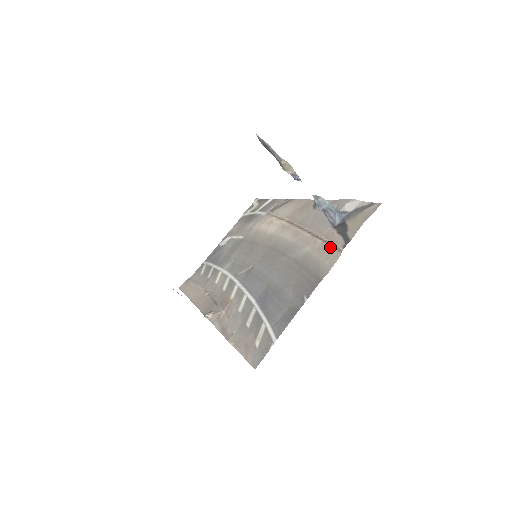
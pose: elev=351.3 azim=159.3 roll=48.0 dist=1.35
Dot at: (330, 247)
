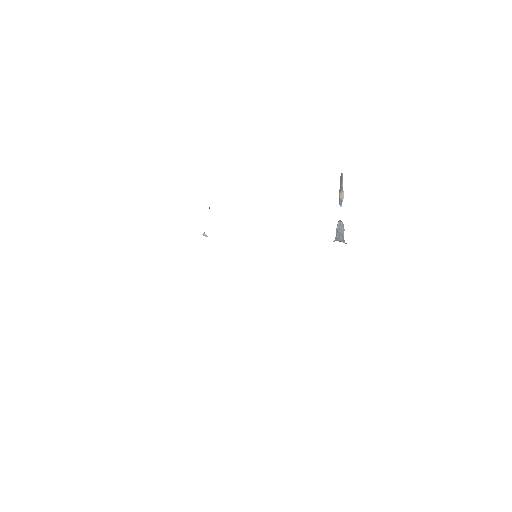
Dot at: occluded
